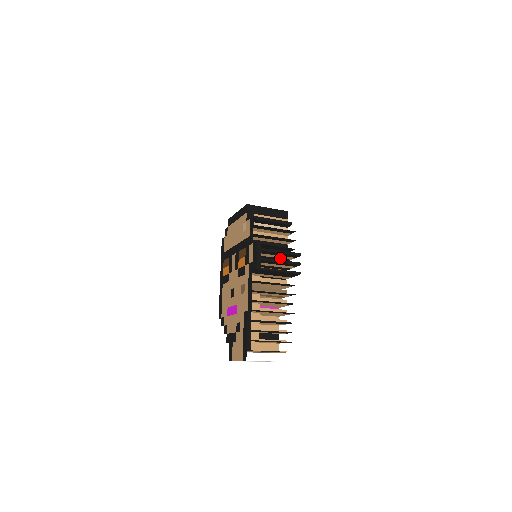
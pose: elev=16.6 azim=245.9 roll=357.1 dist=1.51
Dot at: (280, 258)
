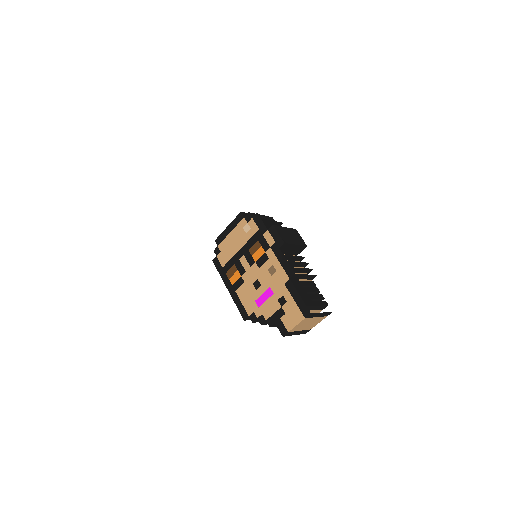
Dot at: (314, 214)
